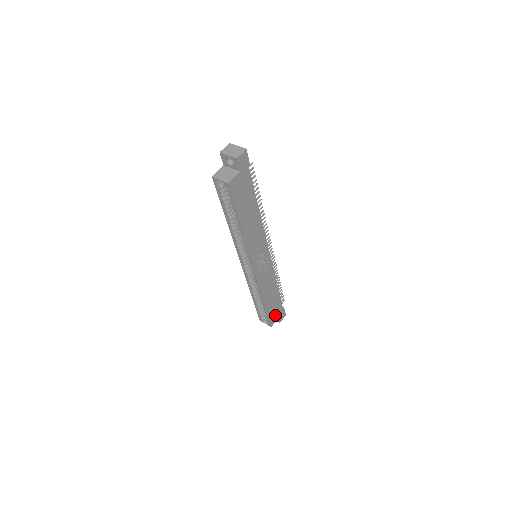
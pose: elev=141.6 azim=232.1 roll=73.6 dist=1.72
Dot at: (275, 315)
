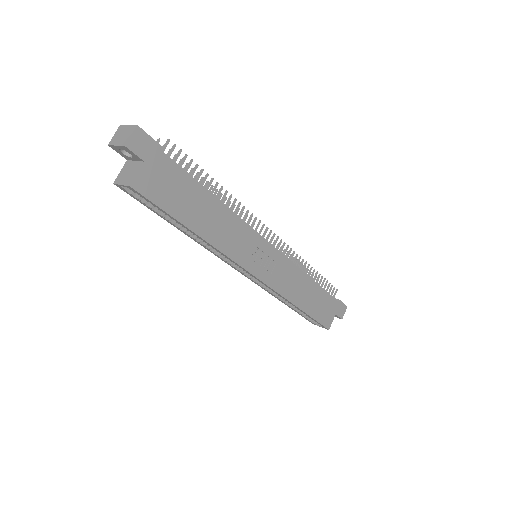
Dot at: (328, 314)
